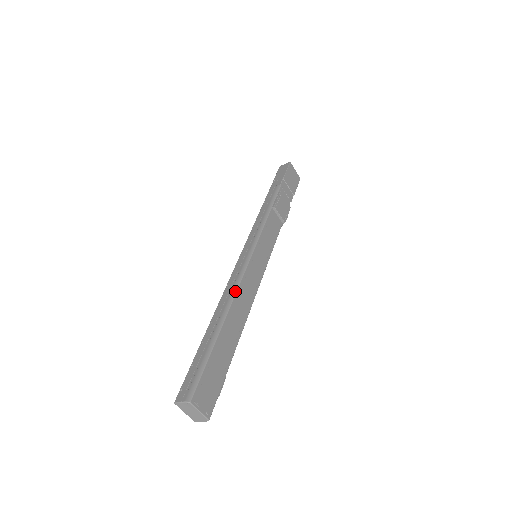
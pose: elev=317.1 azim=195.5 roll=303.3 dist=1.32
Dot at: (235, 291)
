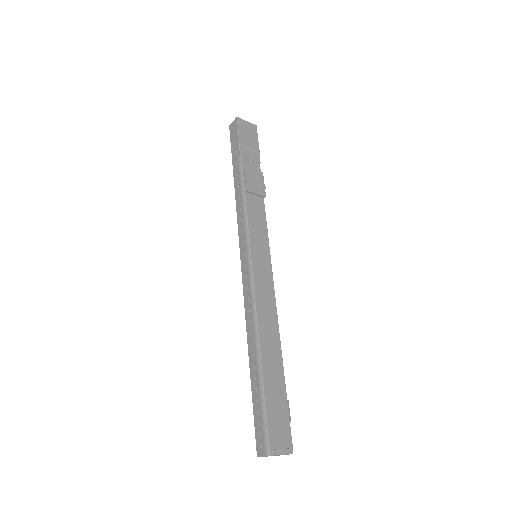
Dot at: (255, 317)
